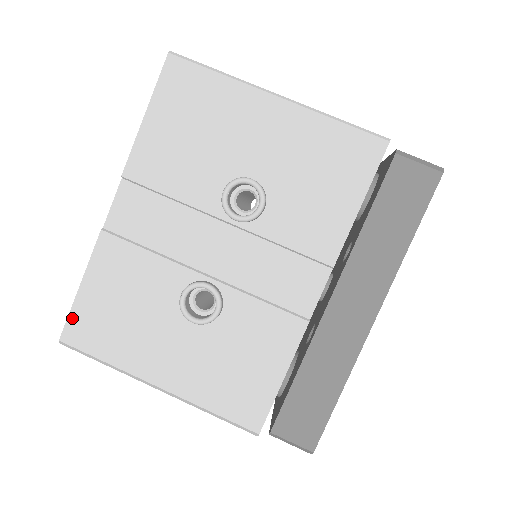
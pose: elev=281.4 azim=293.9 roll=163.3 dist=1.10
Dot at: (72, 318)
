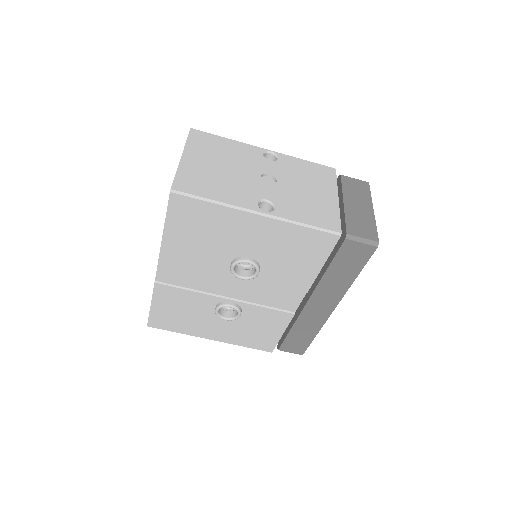
Dot at: (151, 318)
